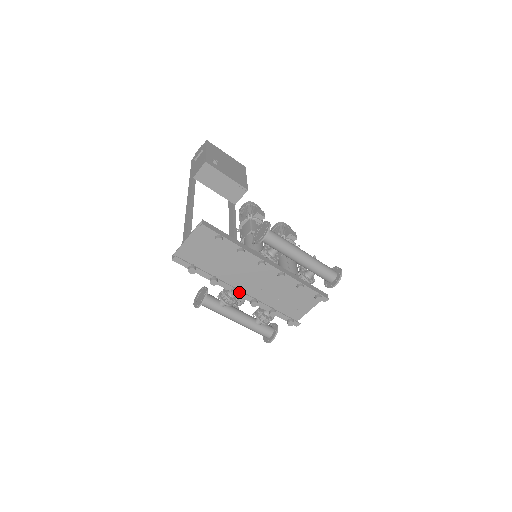
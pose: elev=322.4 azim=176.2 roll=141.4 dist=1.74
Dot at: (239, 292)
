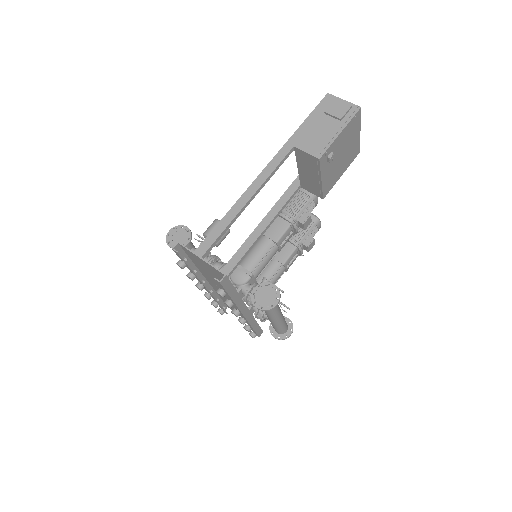
Dot at: (204, 286)
